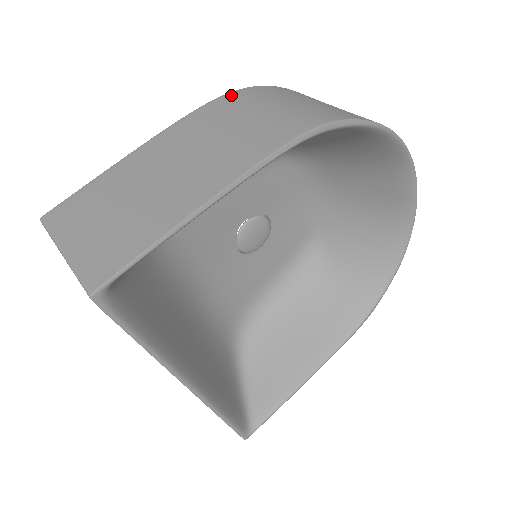
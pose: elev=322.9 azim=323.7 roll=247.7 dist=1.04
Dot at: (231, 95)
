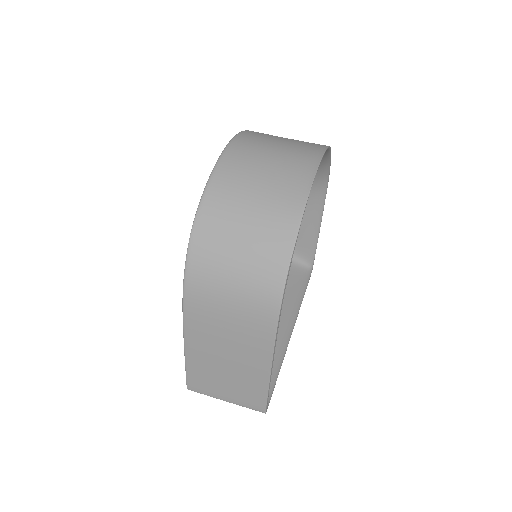
Dot at: (190, 288)
